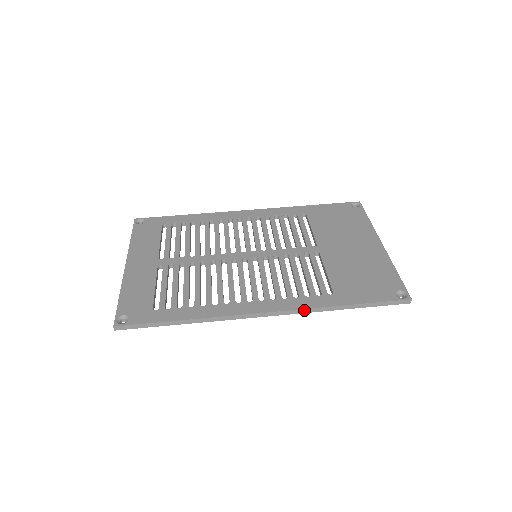
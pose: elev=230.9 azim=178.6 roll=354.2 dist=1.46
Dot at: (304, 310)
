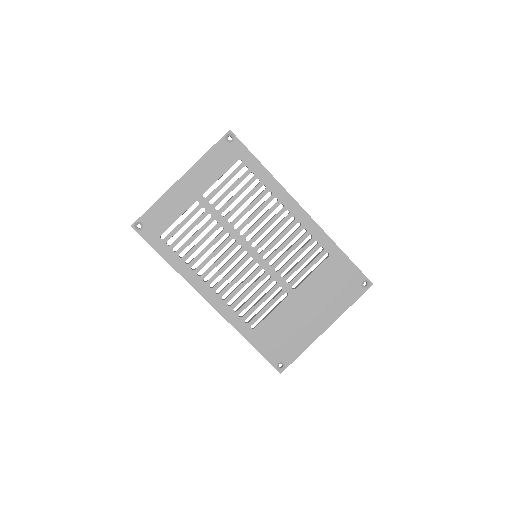
Dot at: (228, 321)
